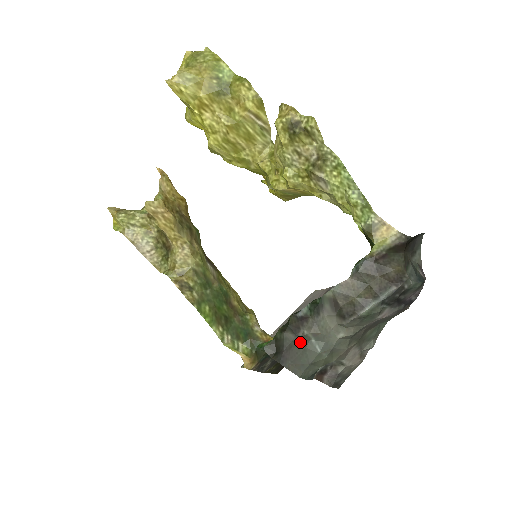
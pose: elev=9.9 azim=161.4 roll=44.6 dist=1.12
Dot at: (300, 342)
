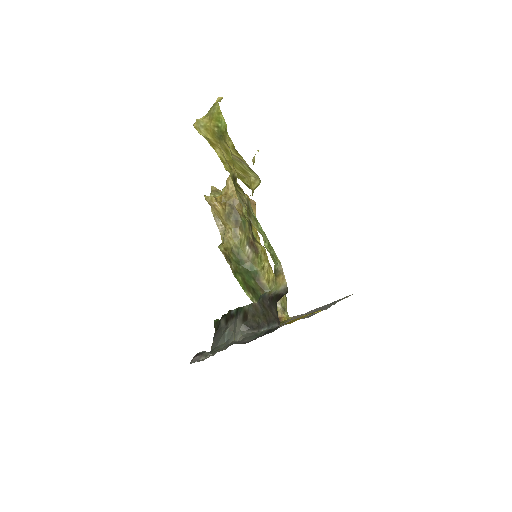
Dot at: (224, 330)
